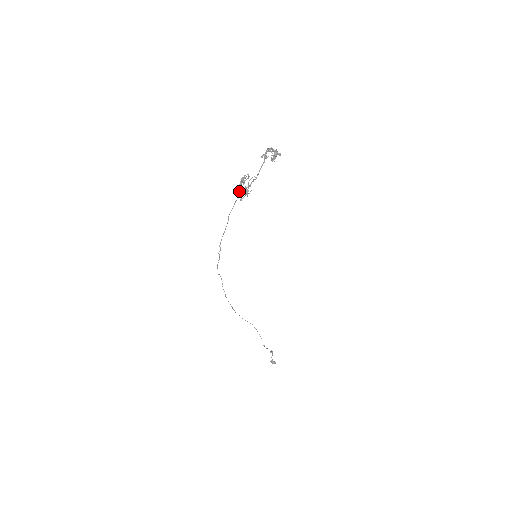
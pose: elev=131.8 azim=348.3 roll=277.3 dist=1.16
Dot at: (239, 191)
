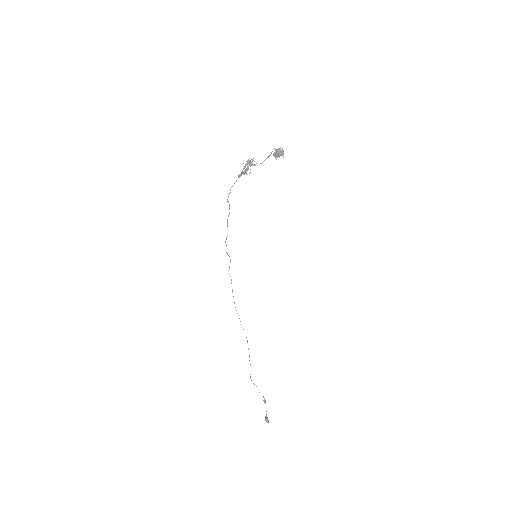
Dot at: (243, 169)
